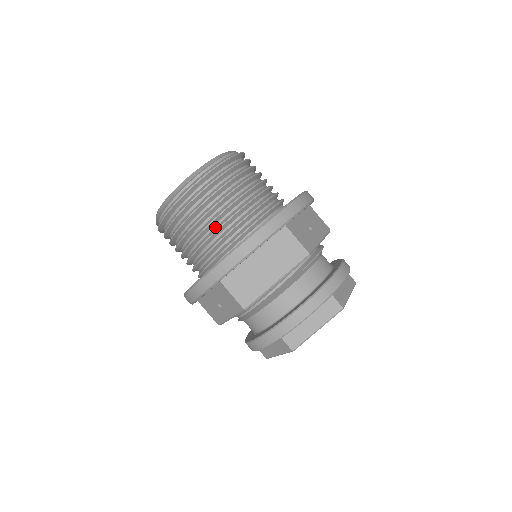
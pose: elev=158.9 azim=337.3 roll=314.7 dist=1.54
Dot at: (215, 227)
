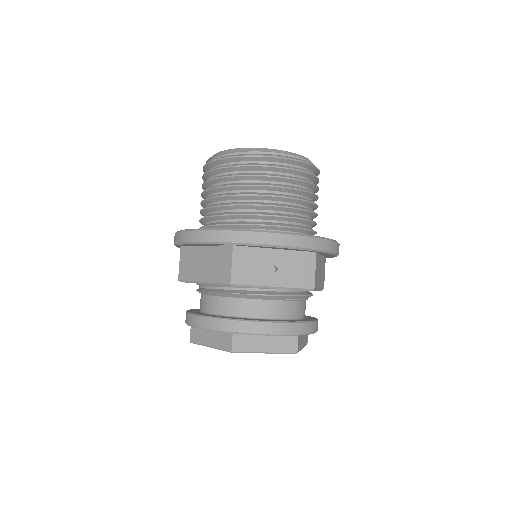
Dot at: (211, 205)
